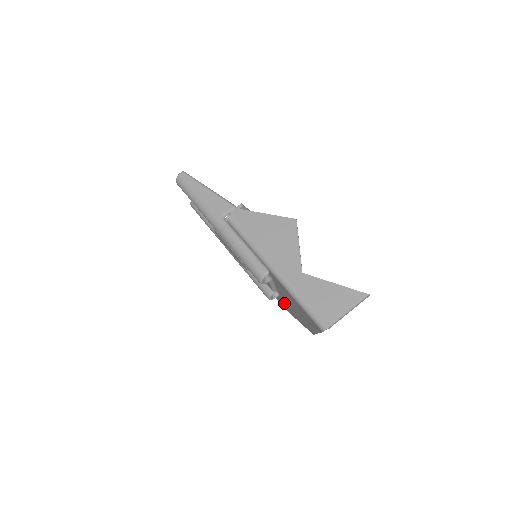
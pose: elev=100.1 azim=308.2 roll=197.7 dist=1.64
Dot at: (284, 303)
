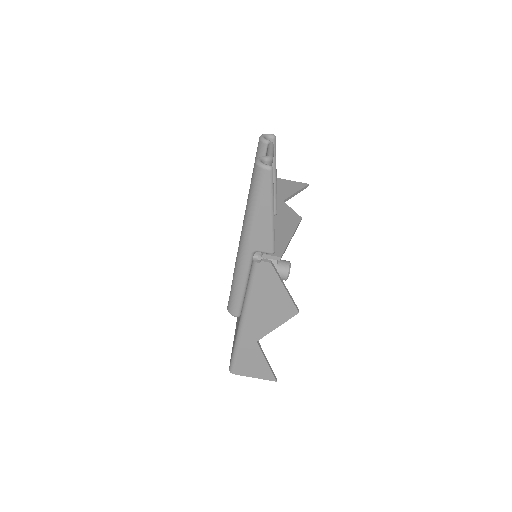
Dot at: occluded
